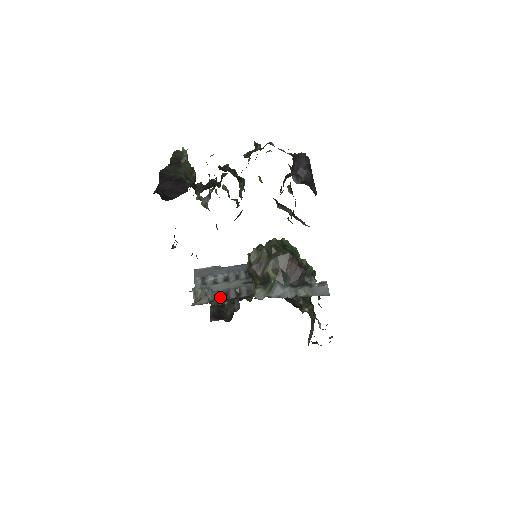
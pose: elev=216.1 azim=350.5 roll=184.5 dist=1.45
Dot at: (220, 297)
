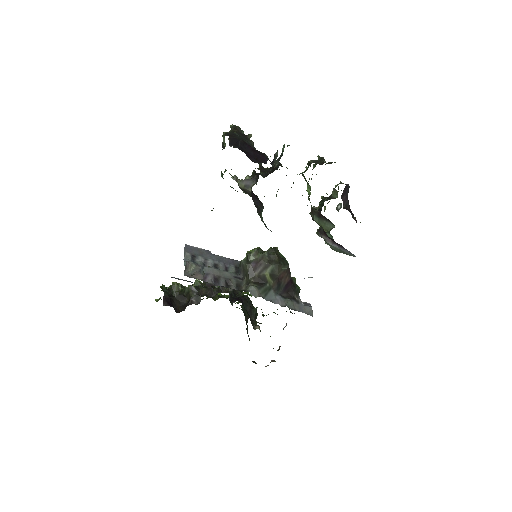
Dot at: (210, 280)
